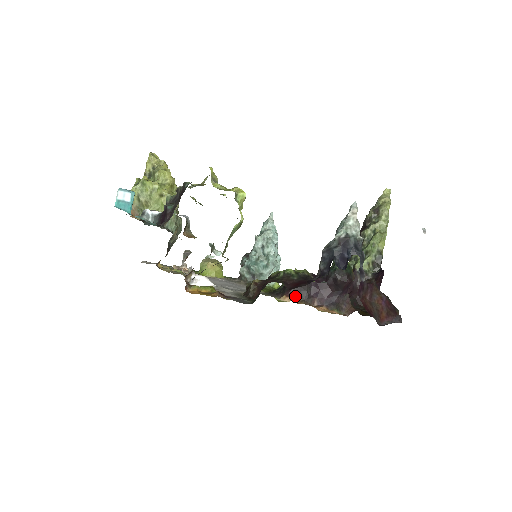
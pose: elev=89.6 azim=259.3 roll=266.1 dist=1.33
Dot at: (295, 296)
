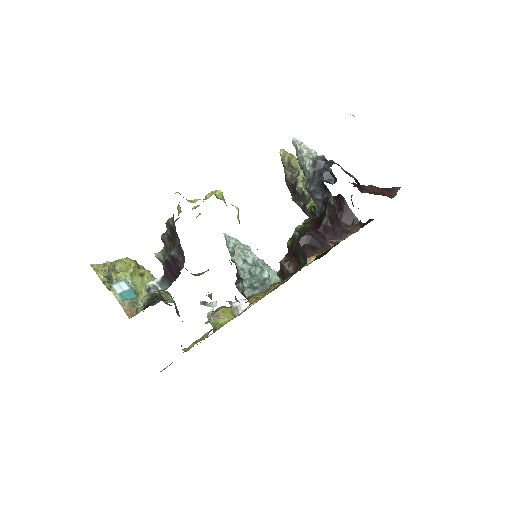
Dot at: (314, 252)
